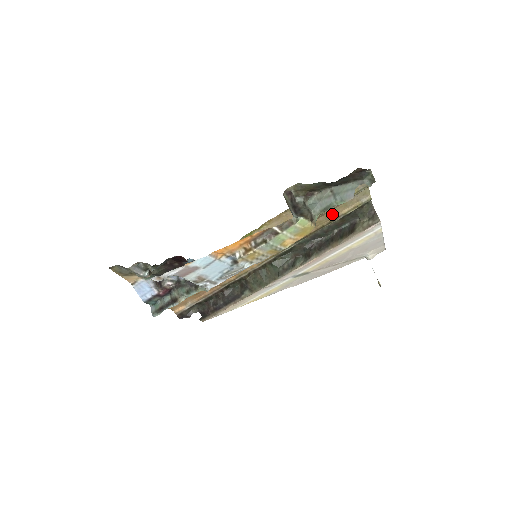
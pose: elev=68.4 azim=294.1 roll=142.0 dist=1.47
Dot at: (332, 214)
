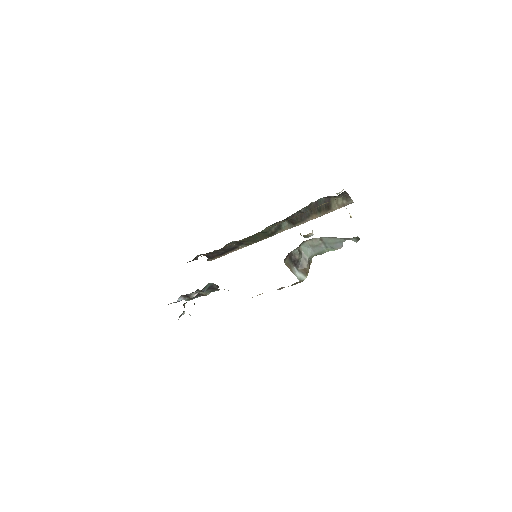
Dot at: occluded
